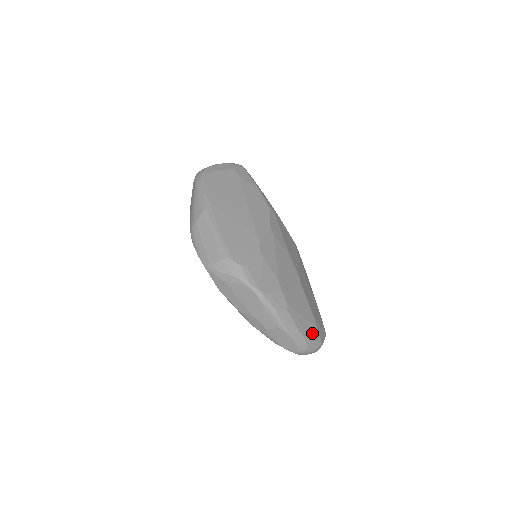
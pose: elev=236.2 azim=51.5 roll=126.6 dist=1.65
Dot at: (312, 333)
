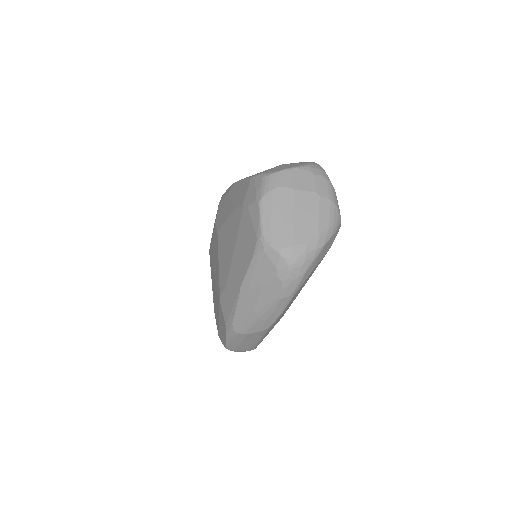
Dot at: occluded
